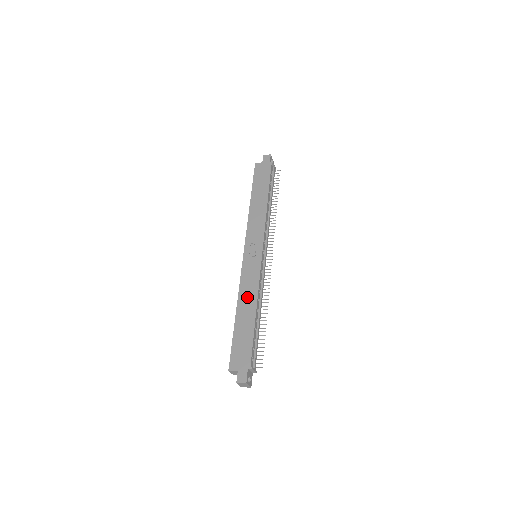
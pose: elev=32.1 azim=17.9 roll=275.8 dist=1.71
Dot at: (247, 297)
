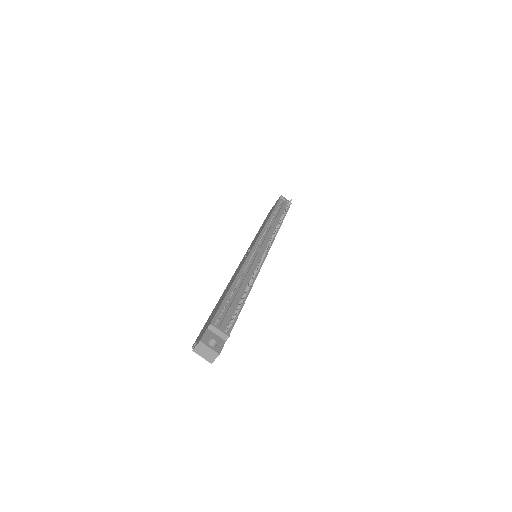
Dot at: (231, 281)
